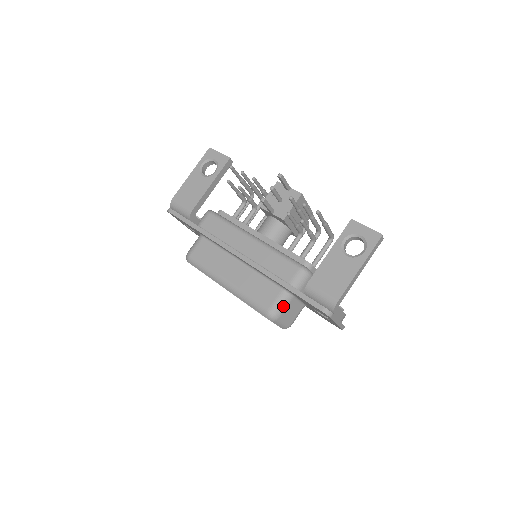
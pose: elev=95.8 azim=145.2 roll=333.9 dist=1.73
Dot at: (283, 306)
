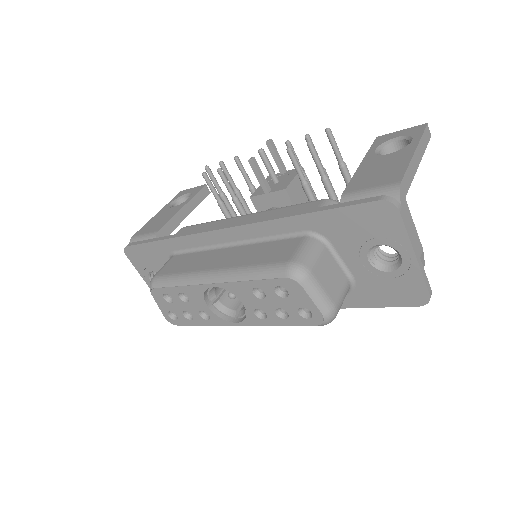
Dot at: (313, 255)
